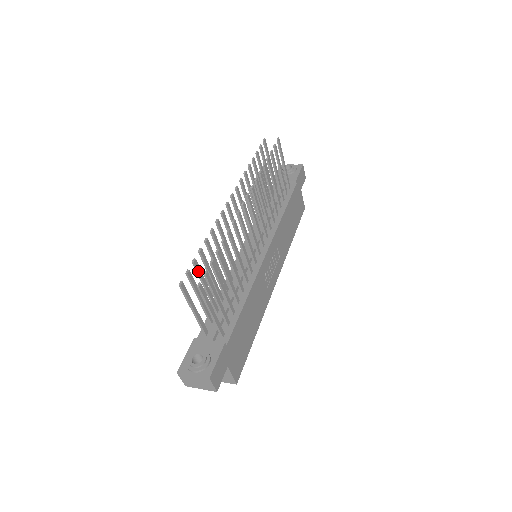
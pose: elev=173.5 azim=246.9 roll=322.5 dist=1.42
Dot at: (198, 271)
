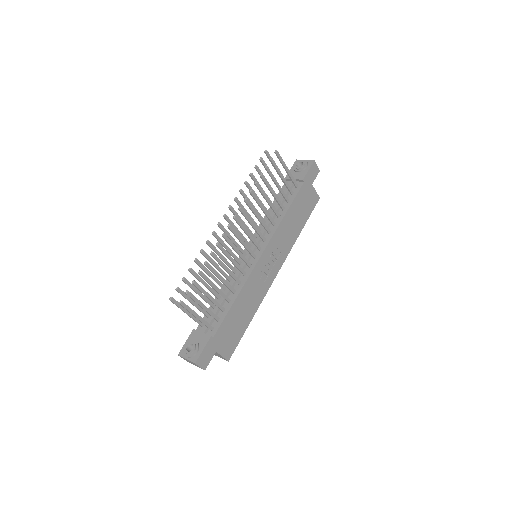
Dot at: (188, 285)
